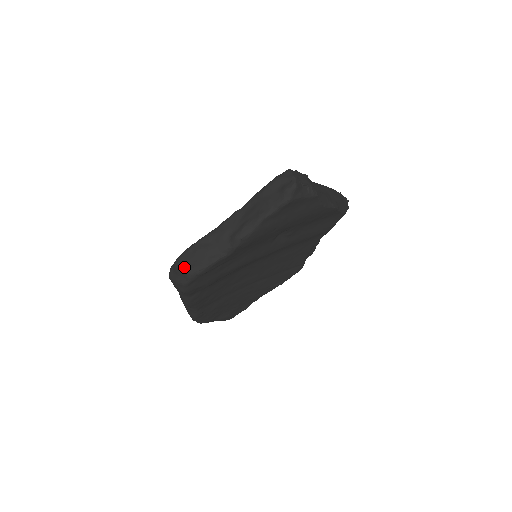
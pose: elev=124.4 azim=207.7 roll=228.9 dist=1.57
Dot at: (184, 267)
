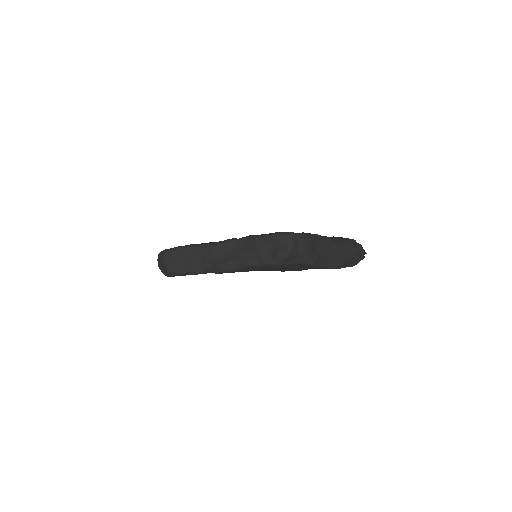
Dot at: (167, 263)
